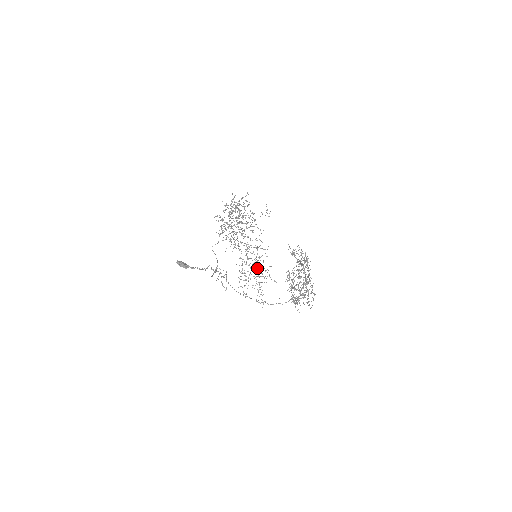
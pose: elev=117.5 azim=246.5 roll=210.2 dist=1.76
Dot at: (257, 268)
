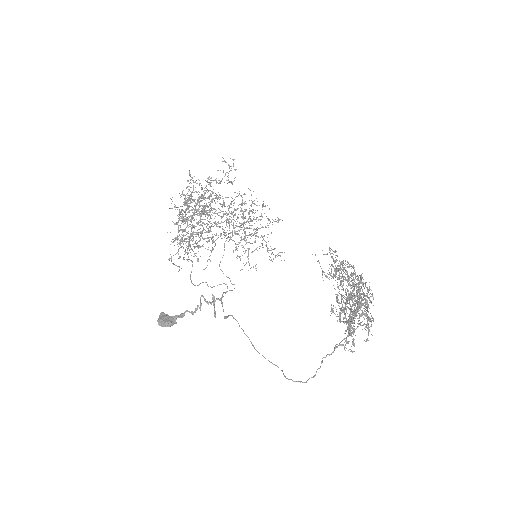
Dot at: occluded
